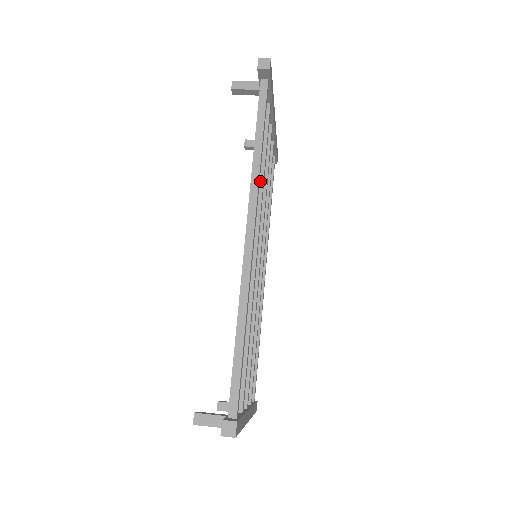
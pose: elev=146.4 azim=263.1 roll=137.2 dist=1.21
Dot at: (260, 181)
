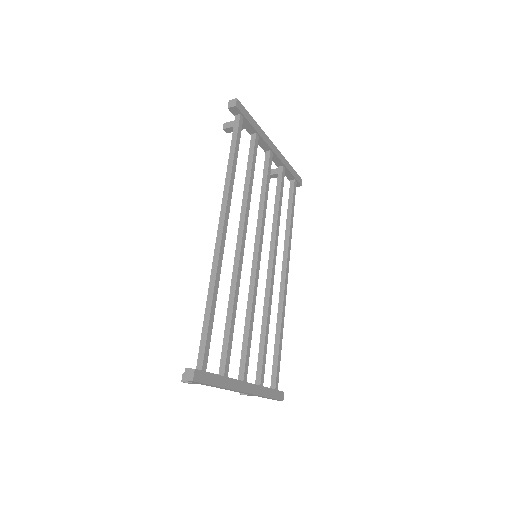
Dot at: (246, 193)
